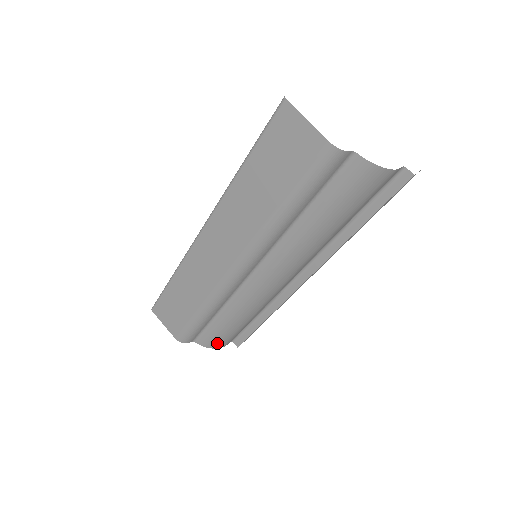
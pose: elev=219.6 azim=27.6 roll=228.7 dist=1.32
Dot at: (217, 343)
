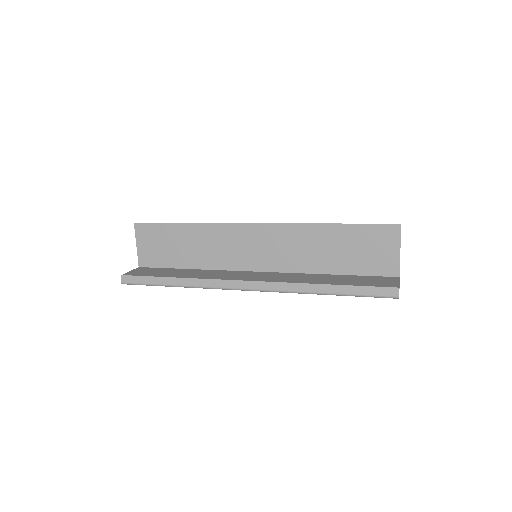
Dot at: occluded
